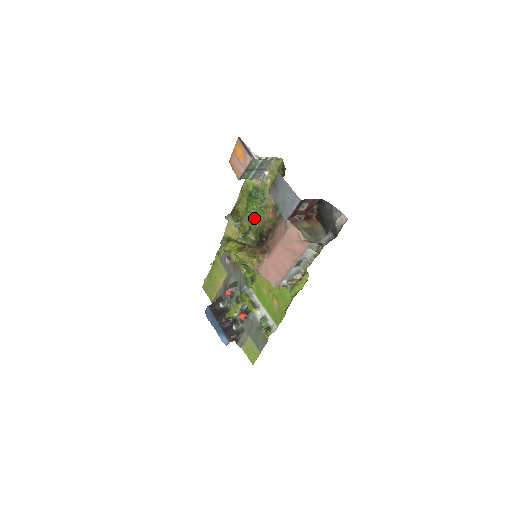
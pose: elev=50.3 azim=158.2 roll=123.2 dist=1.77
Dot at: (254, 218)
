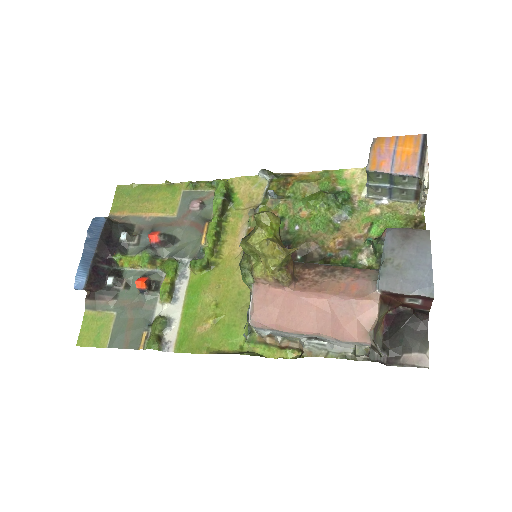
Dot at: (303, 217)
